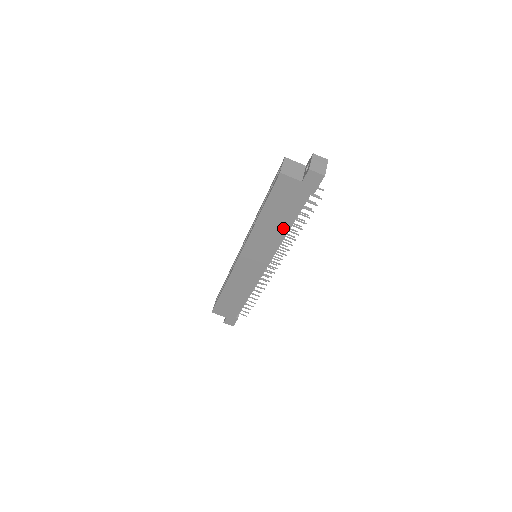
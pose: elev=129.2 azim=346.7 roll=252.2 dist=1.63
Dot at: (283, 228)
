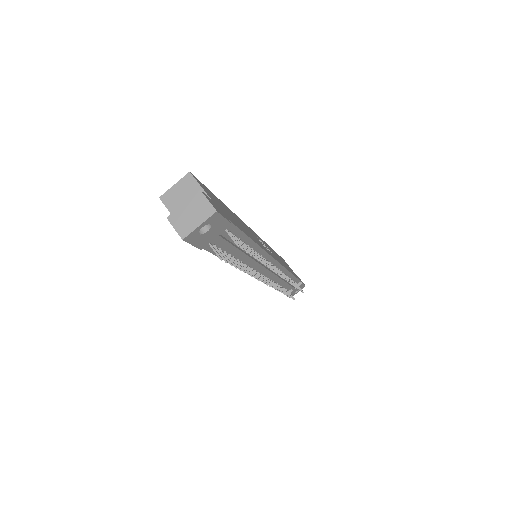
Dot at: occluded
